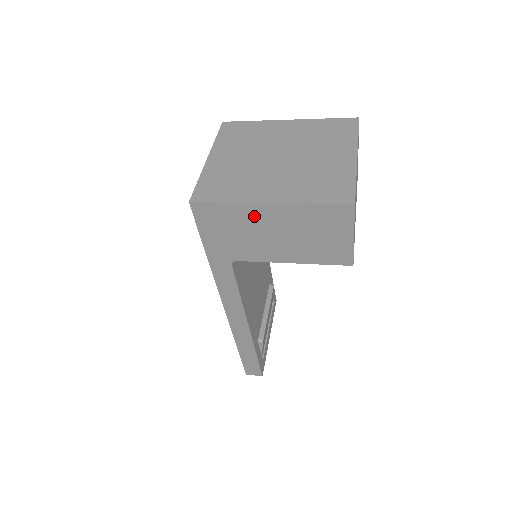
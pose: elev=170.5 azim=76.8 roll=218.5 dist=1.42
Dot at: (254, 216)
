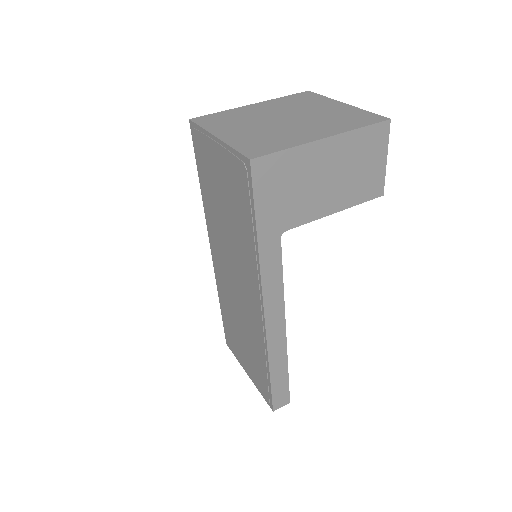
Dot at: (310, 160)
